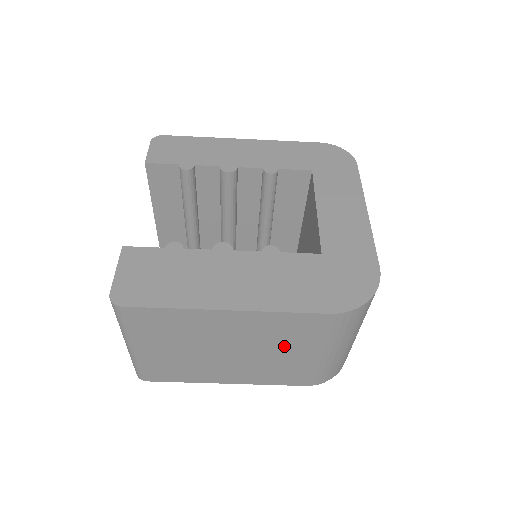
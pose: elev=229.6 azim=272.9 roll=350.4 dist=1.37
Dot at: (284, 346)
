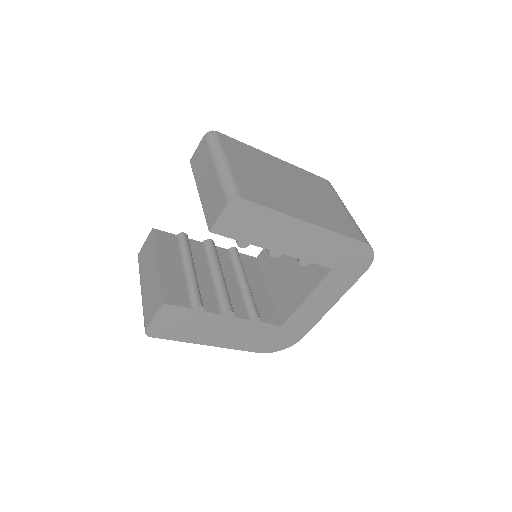
Dot at: occluded
